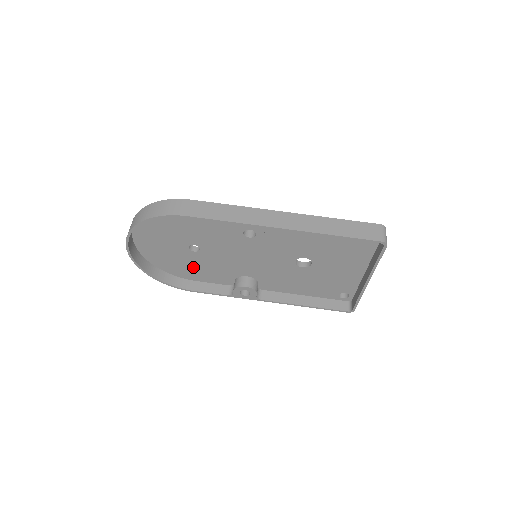
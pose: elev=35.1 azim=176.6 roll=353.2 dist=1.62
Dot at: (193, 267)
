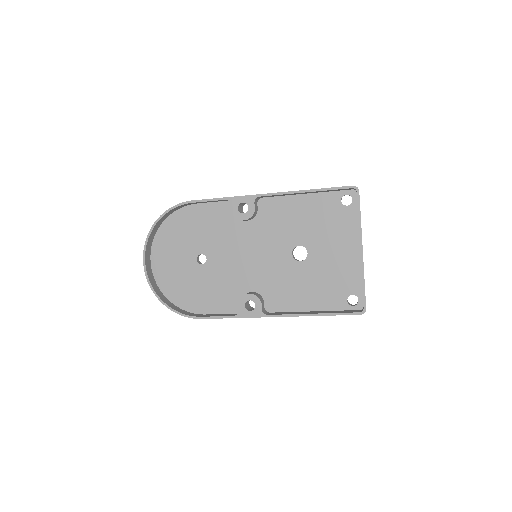
Dot at: (201, 291)
